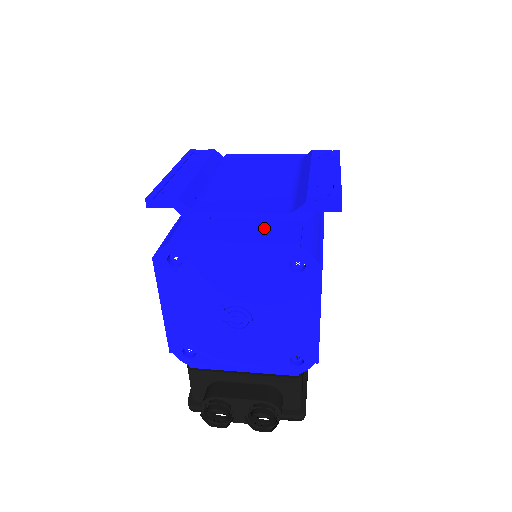
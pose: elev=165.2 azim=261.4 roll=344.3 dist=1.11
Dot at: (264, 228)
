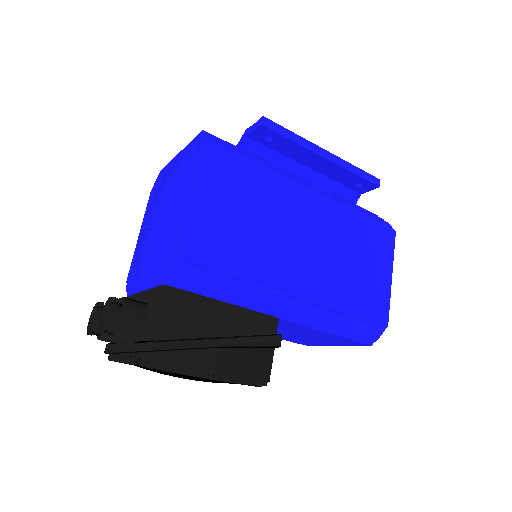
Dot at: occluded
